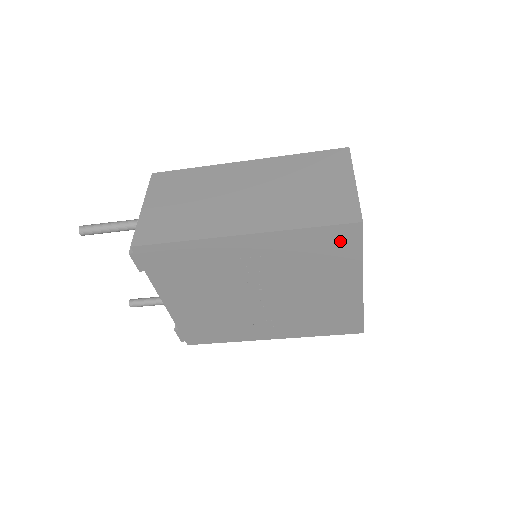
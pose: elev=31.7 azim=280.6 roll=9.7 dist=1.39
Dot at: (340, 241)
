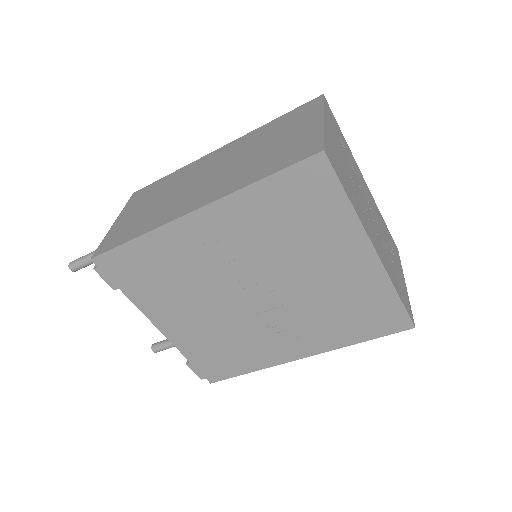
Dot at: (310, 188)
